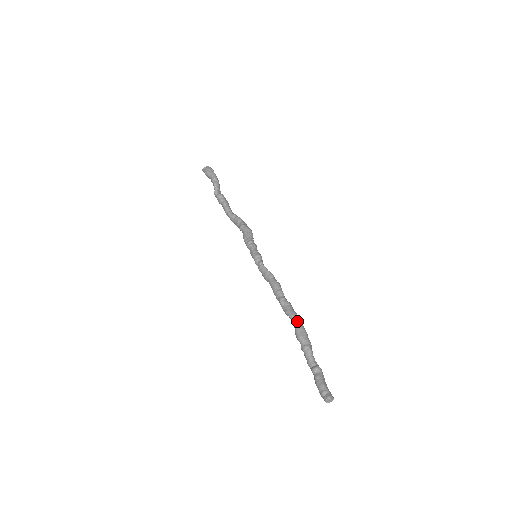
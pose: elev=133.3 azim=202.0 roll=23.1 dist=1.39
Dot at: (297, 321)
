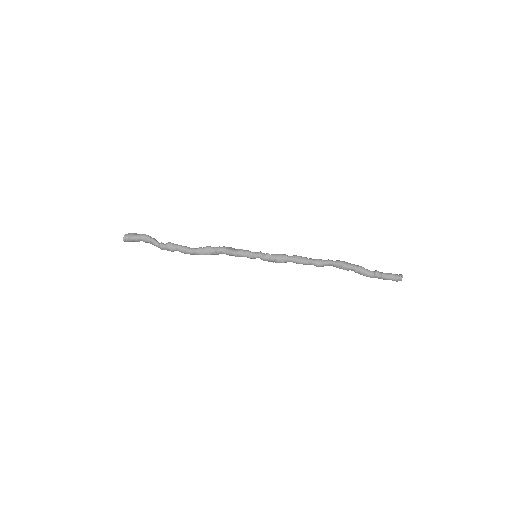
Dot at: (337, 261)
